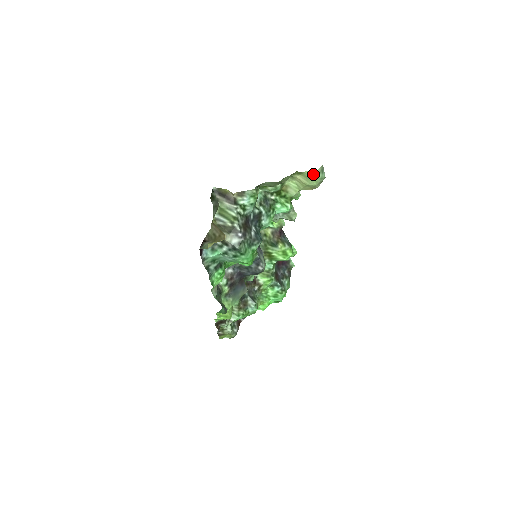
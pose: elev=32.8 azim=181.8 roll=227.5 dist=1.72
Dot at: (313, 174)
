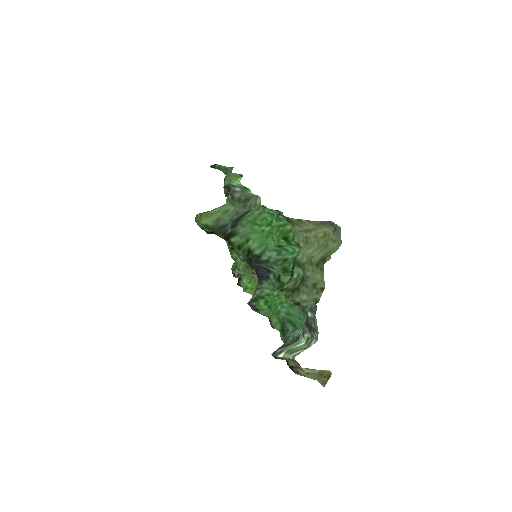
Dot at: occluded
